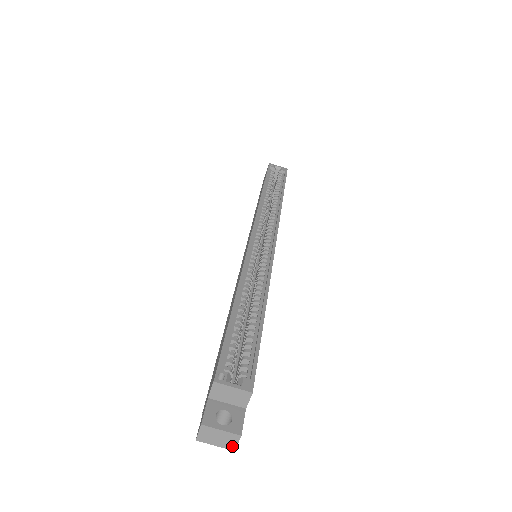
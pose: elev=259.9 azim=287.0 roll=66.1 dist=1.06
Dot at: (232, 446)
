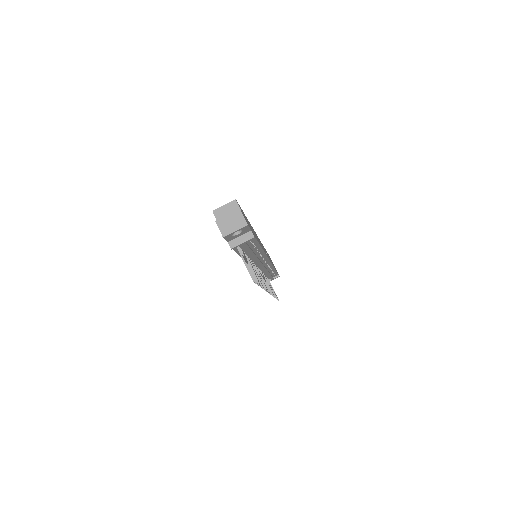
Dot at: (243, 222)
